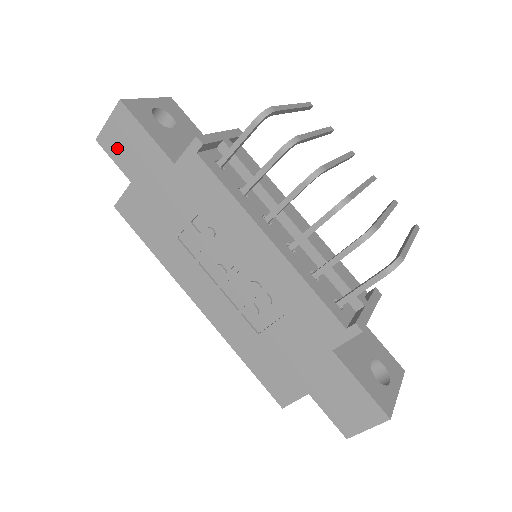
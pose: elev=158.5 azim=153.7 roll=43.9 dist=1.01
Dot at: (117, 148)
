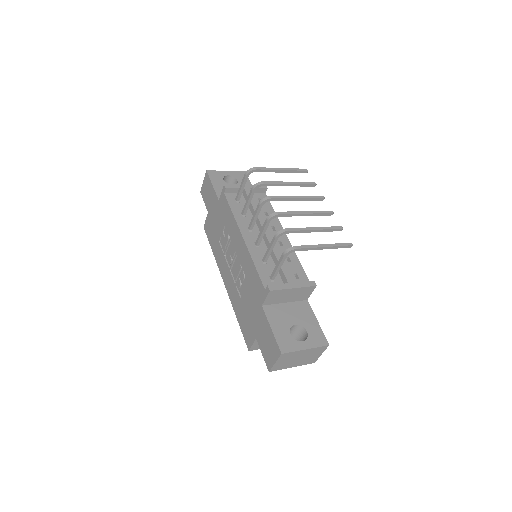
Dot at: (205, 195)
